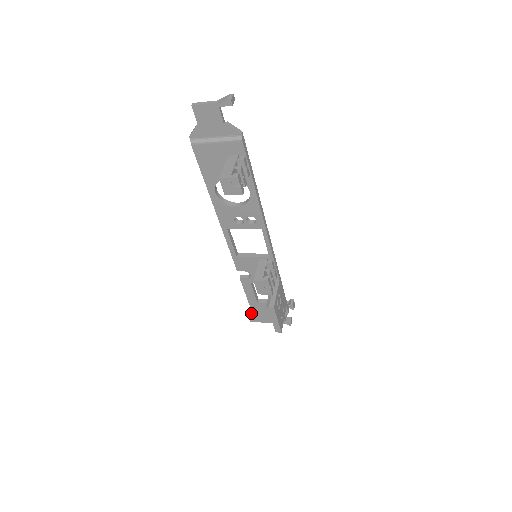
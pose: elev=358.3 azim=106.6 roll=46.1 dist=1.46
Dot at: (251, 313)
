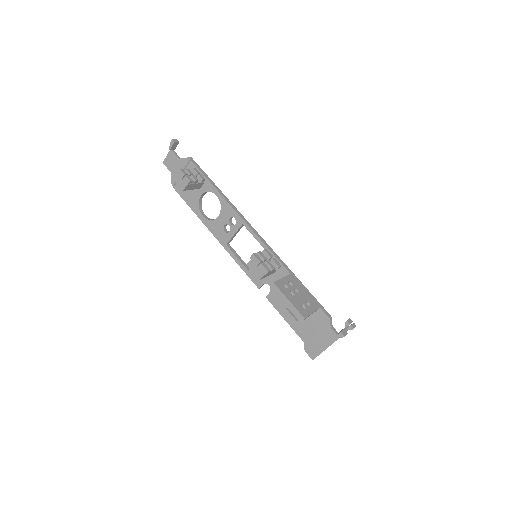
Dot at: (304, 344)
